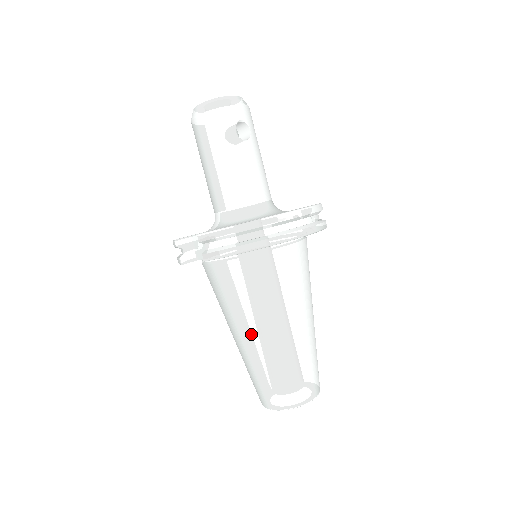
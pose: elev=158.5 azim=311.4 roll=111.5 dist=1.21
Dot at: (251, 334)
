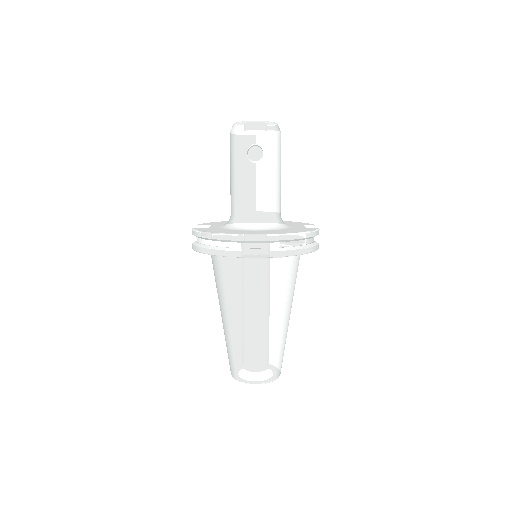
Dot at: (222, 313)
